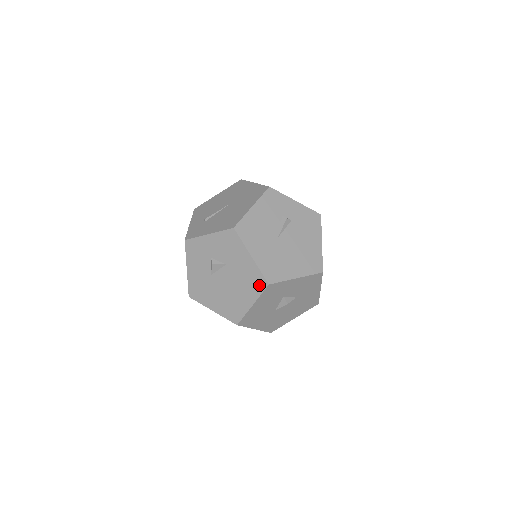
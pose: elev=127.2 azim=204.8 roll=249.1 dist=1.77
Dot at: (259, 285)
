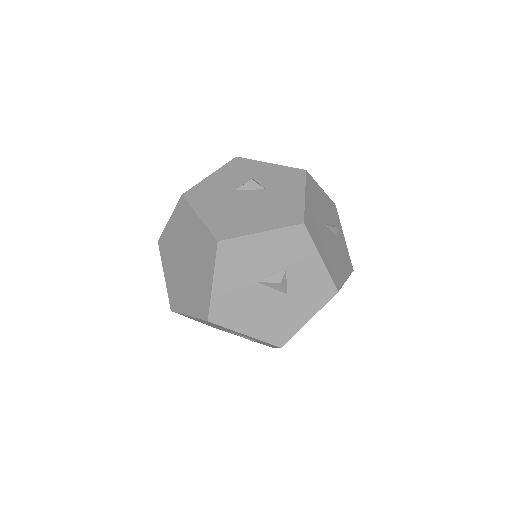
Dot at: (290, 219)
